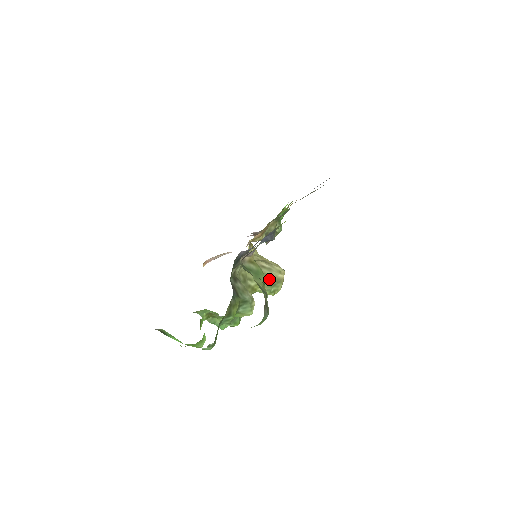
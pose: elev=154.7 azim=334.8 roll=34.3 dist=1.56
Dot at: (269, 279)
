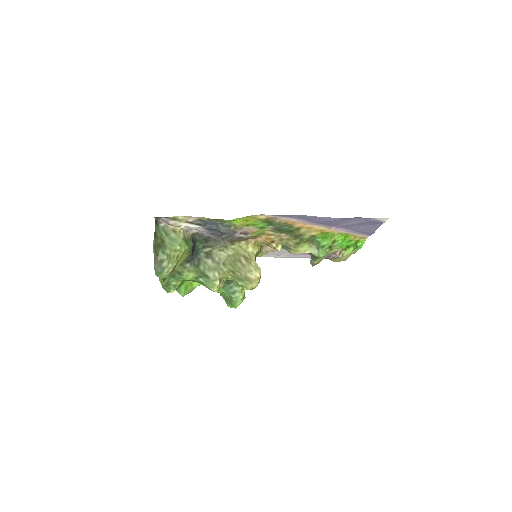
Dot at: (239, 273)
